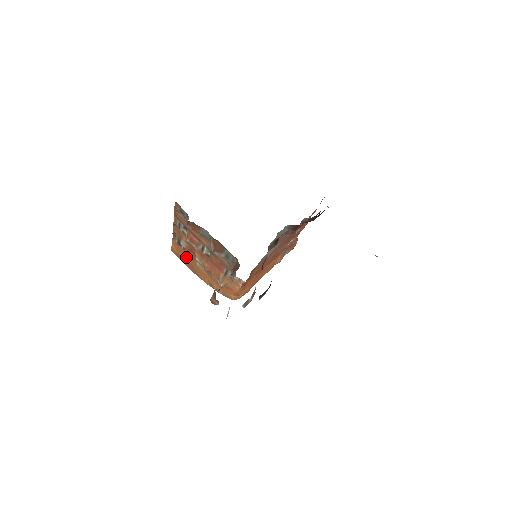
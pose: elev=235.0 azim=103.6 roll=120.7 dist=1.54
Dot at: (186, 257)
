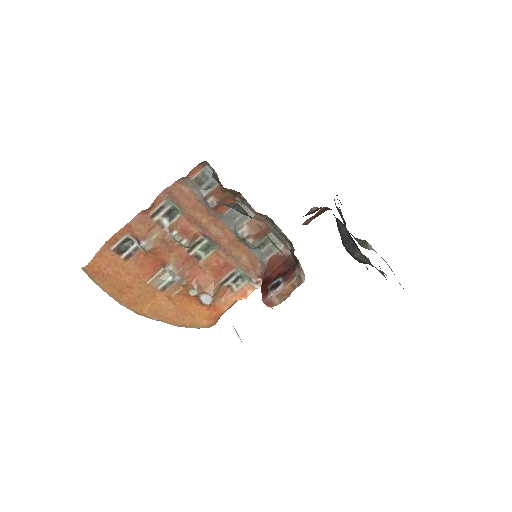
Dot at: (123, 274)
